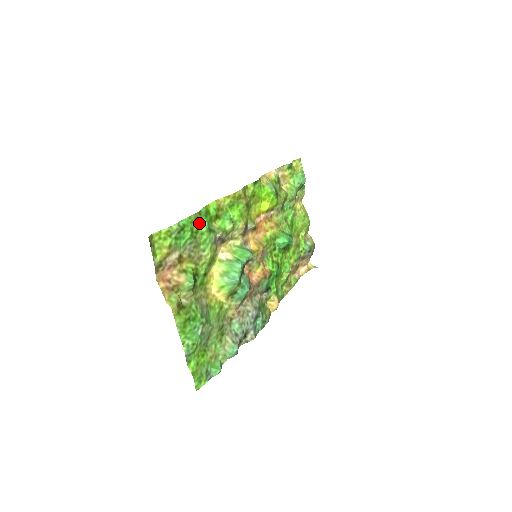
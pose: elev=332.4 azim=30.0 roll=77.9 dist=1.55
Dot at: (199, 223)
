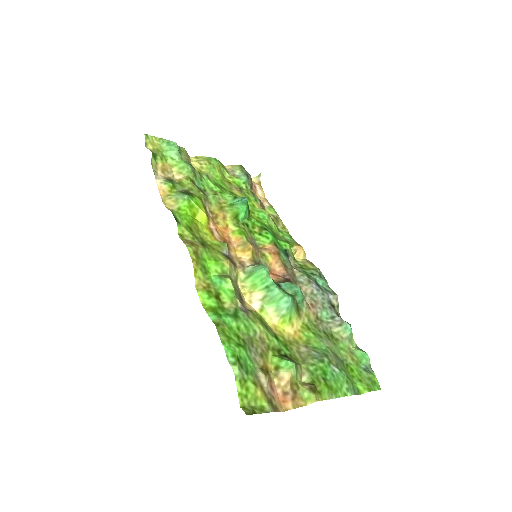
Dot at: (228, 330)
